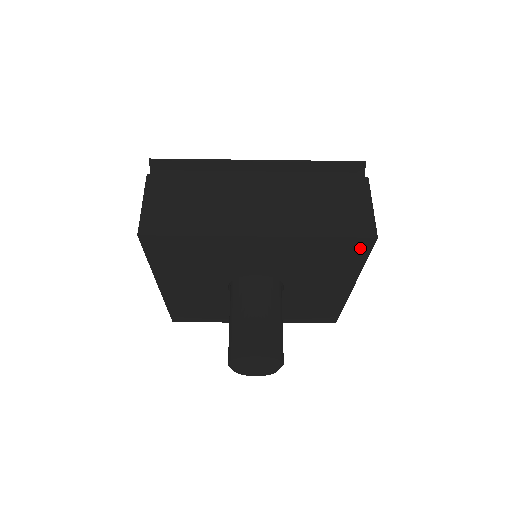
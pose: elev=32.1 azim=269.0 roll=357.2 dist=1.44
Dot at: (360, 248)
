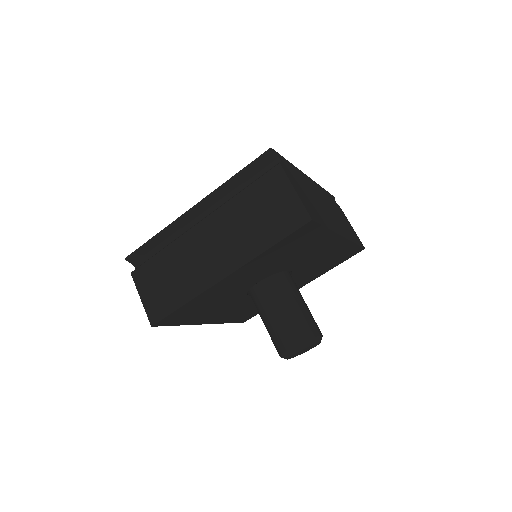
Dot at: (309, 230)
